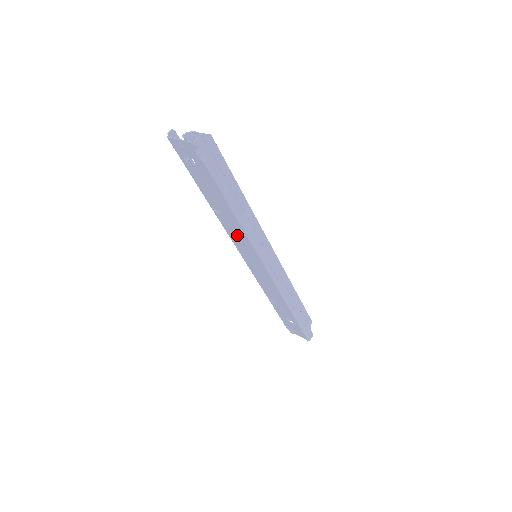
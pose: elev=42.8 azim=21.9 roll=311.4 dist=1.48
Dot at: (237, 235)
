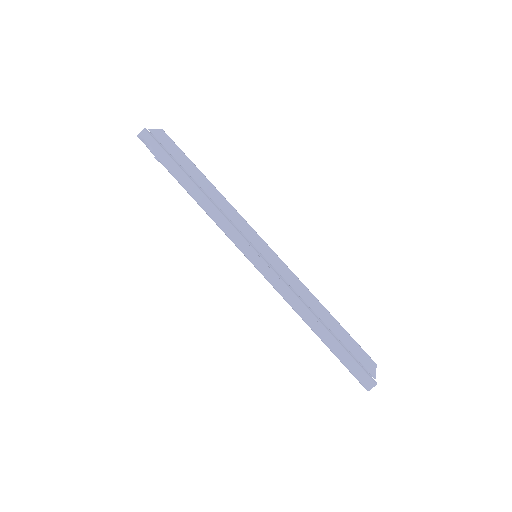
Dot at: occluded
